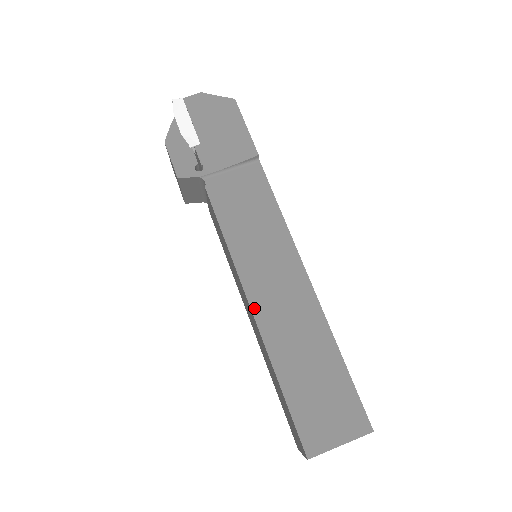
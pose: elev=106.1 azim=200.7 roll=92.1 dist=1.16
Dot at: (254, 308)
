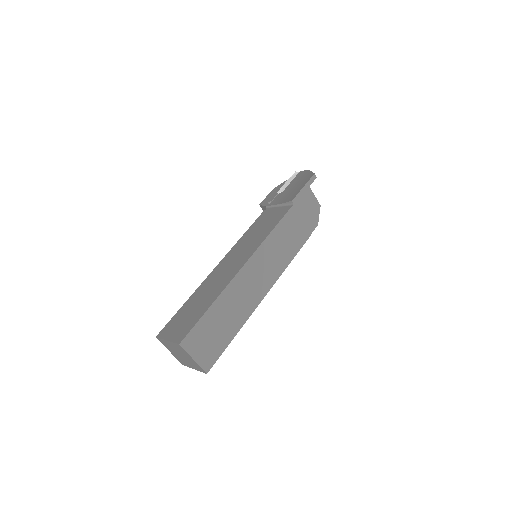
Dot at: (217, 267)
